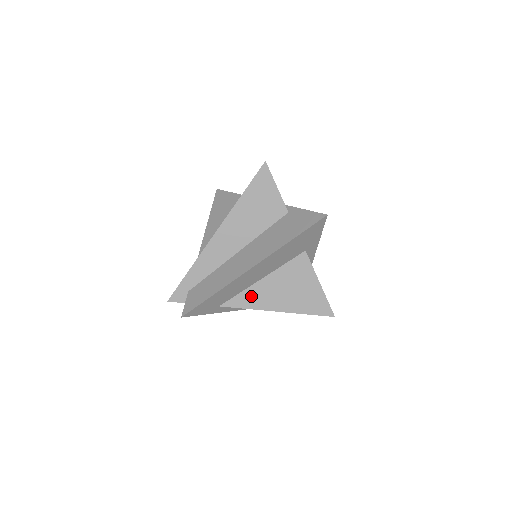
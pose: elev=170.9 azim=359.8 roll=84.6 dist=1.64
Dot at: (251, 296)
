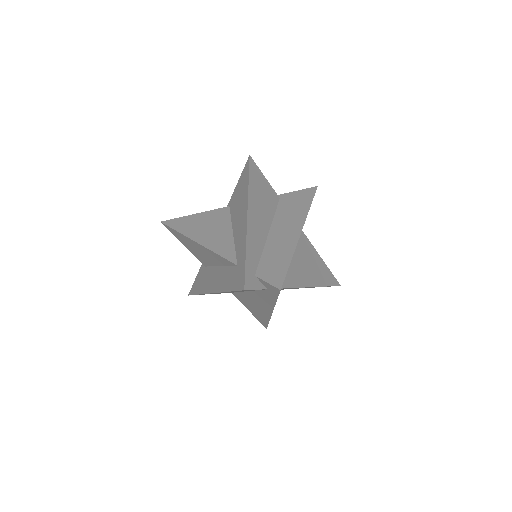
Dot at: (295, 274)
